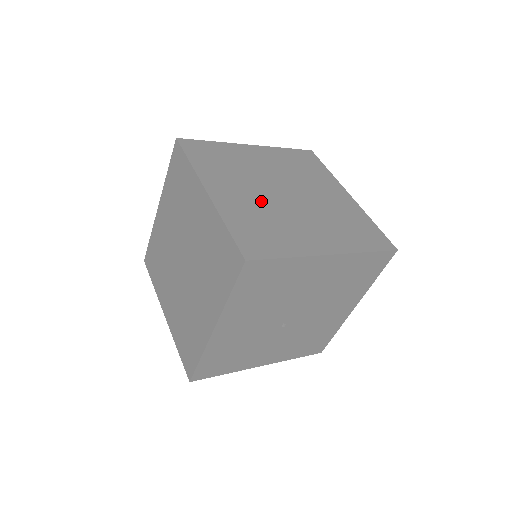
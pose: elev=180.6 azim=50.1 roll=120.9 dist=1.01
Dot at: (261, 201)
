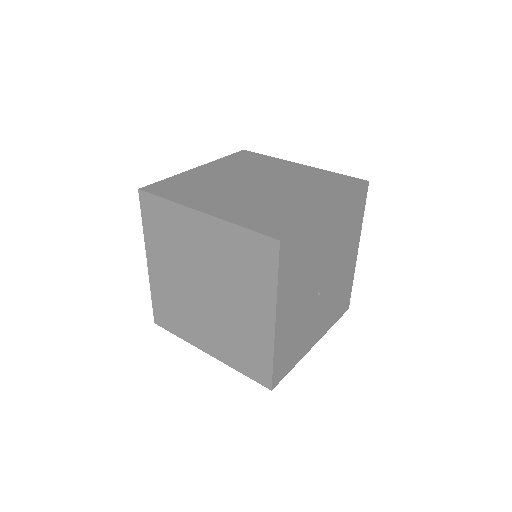
Dot at: (247, 198)
